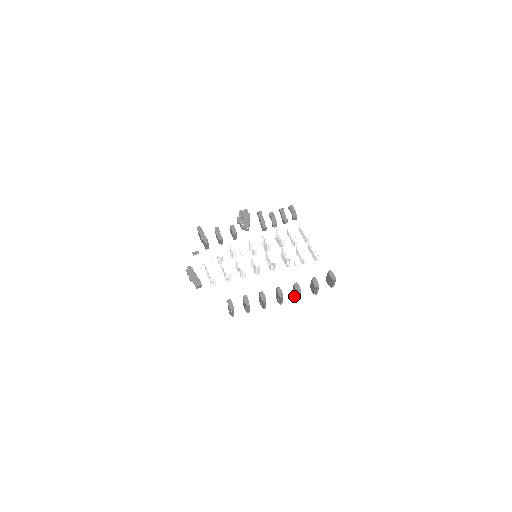
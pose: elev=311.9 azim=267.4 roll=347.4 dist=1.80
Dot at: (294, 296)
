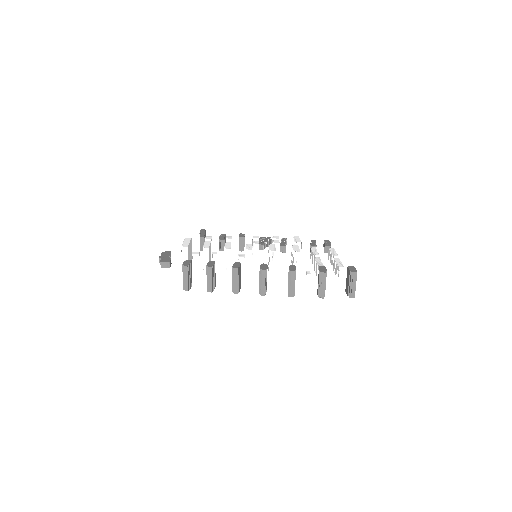
Dot at: occluded
